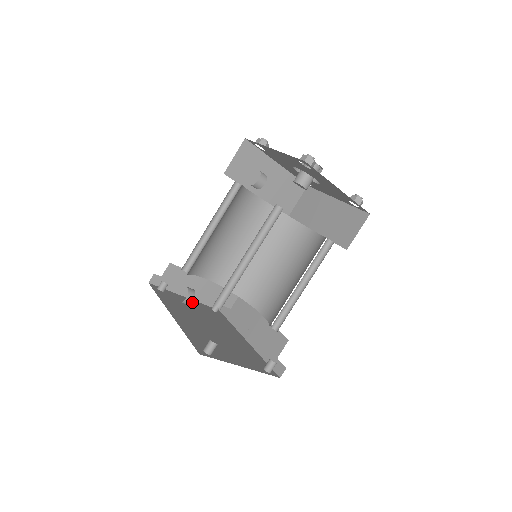
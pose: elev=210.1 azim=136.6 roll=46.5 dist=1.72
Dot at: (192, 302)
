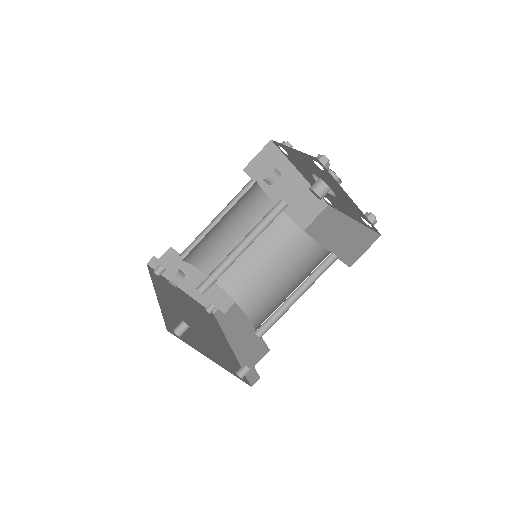
Dot at: (186, 296)
